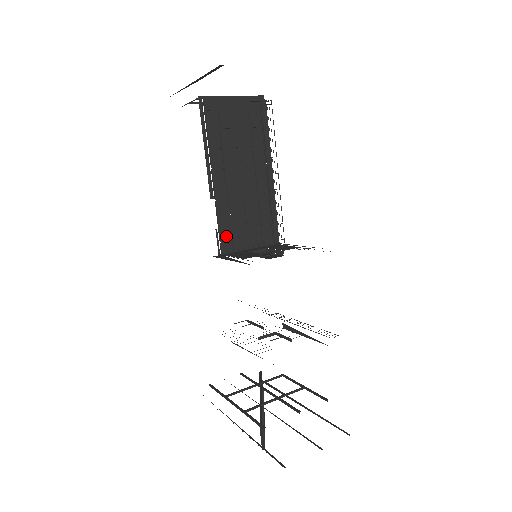
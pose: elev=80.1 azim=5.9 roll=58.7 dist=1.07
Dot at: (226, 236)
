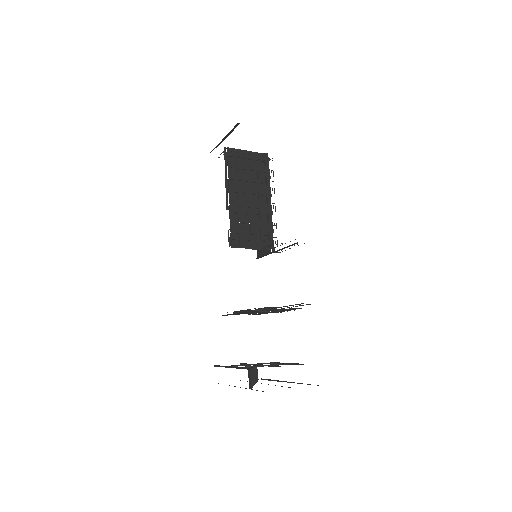
Dot at: (235, 236)
